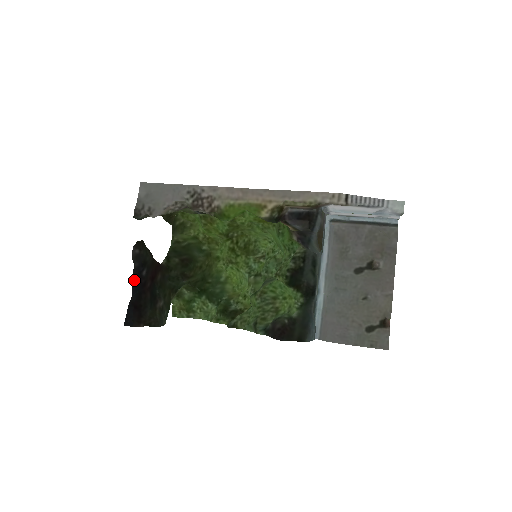
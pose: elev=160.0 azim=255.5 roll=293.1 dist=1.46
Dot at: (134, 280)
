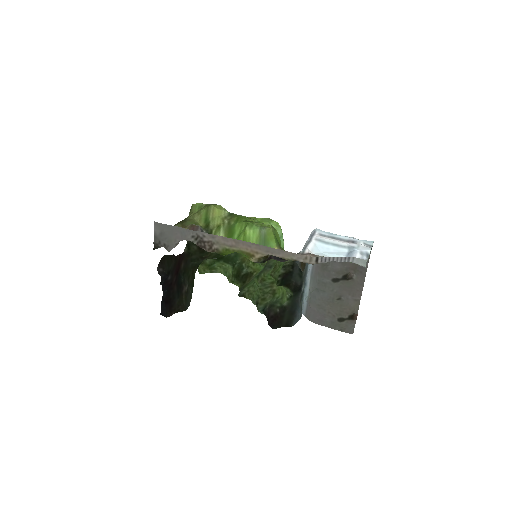
Dot at: (162, 285)
